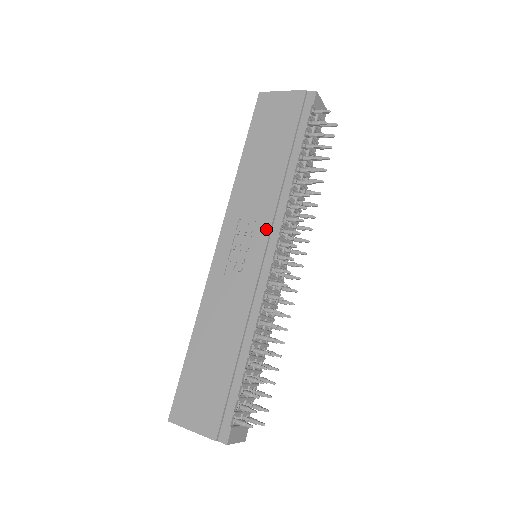
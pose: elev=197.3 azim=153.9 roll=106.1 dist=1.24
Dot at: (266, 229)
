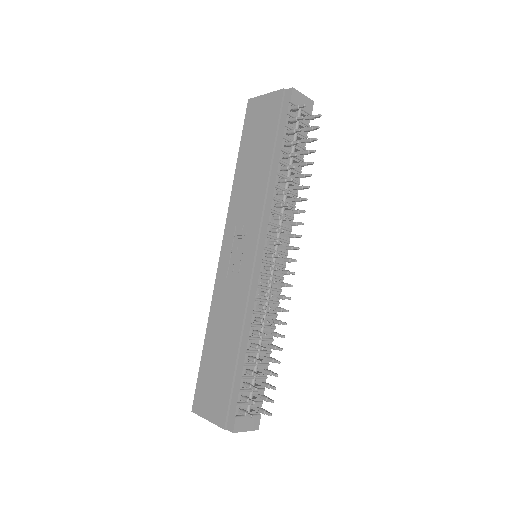
Dot at: (256, 230)
